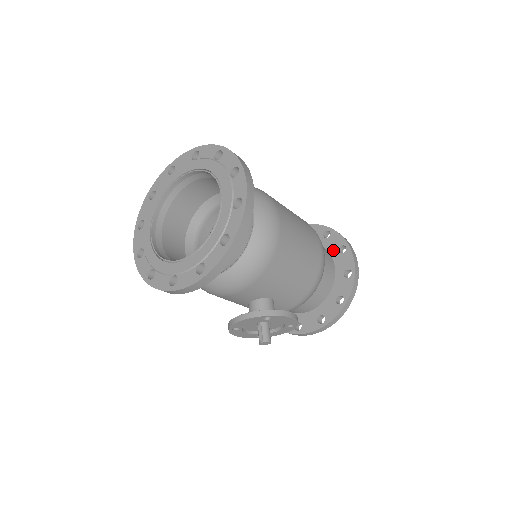
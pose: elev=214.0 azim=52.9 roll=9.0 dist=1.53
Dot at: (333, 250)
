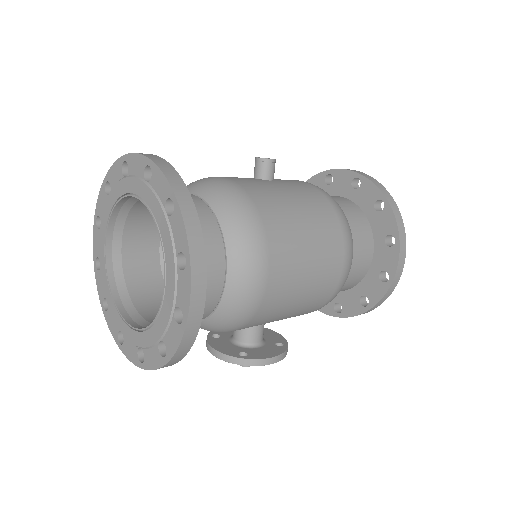
Dot at: (378, 234)
